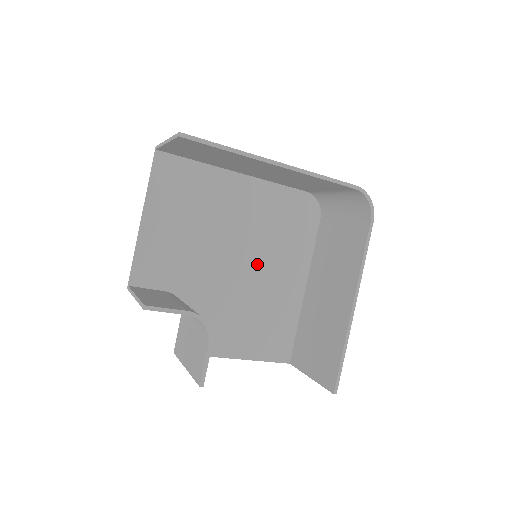
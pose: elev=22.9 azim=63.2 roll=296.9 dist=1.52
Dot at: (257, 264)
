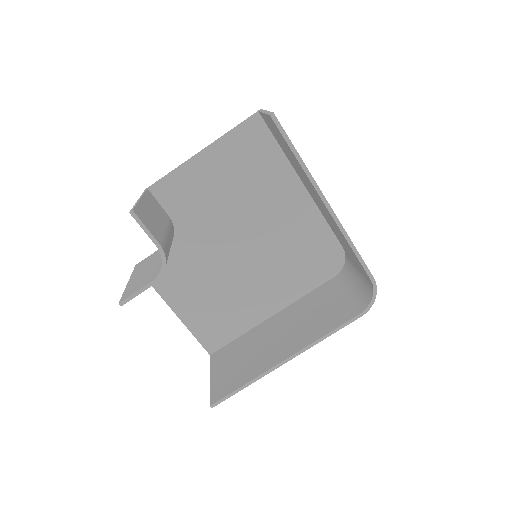
Dot at: (254, 263)
